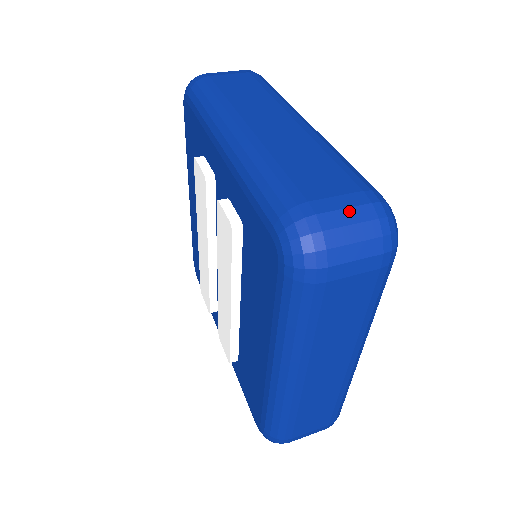
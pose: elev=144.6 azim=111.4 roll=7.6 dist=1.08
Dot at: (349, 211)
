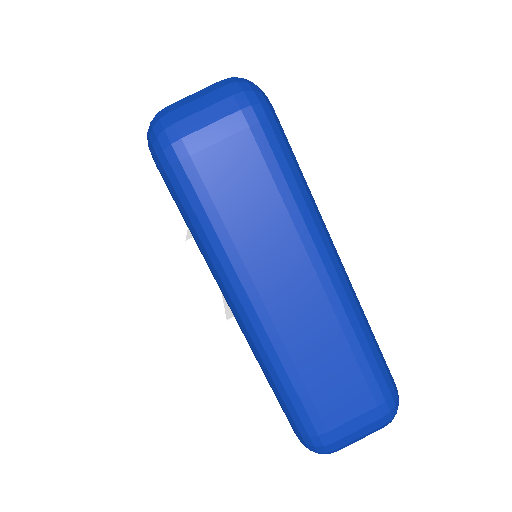
Dot at: (361, 430)
